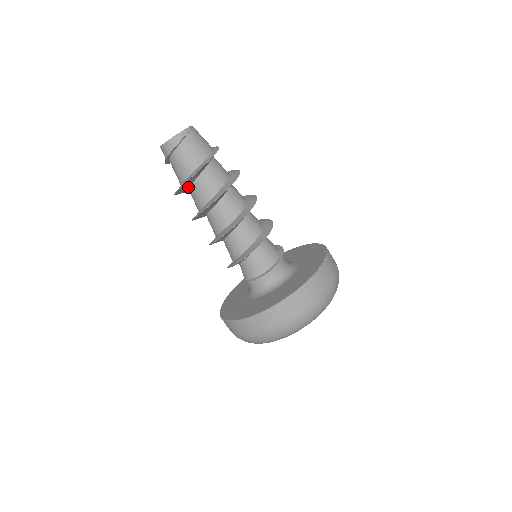
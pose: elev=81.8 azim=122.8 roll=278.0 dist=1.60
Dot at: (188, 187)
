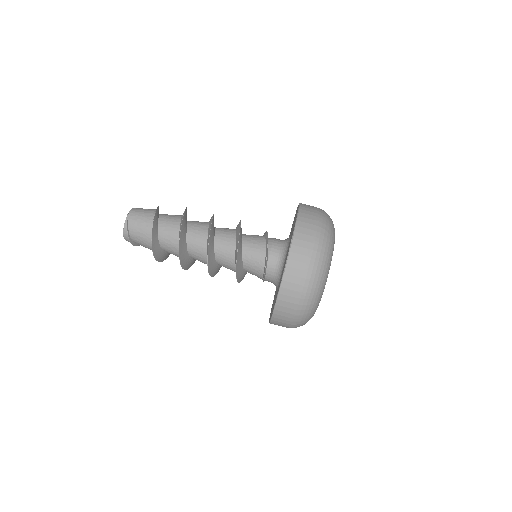
Dot at: (167, 252)
